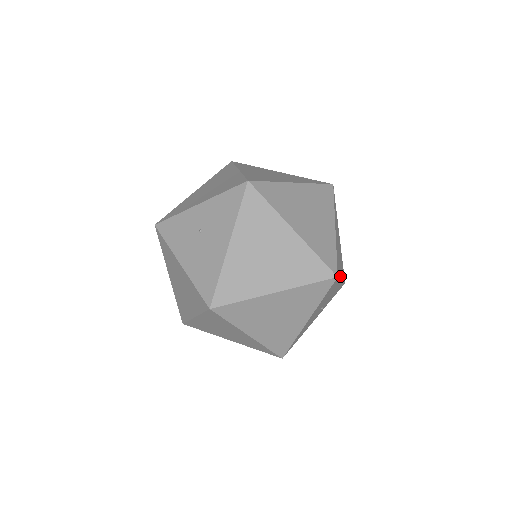
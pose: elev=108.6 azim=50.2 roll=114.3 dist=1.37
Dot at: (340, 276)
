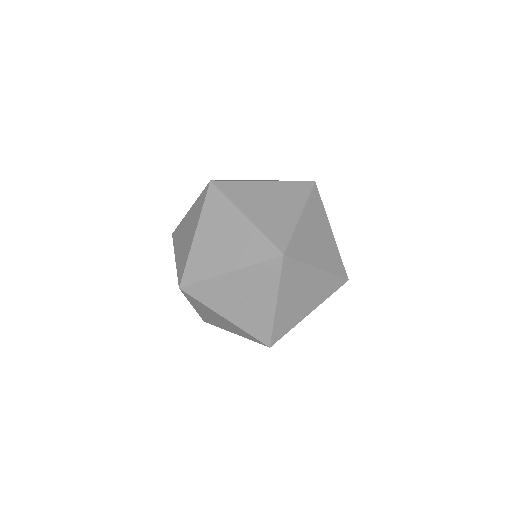
Dot at: (281, 288)
